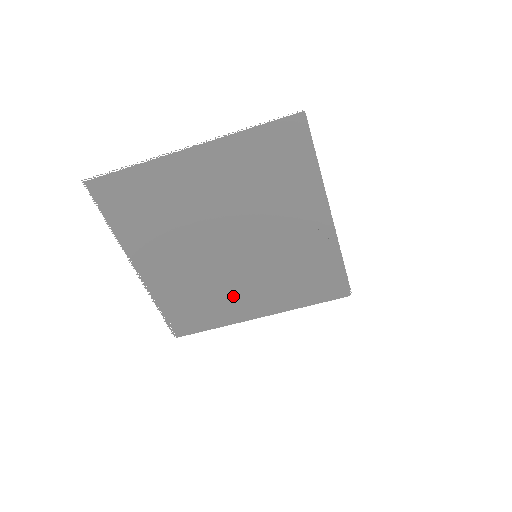
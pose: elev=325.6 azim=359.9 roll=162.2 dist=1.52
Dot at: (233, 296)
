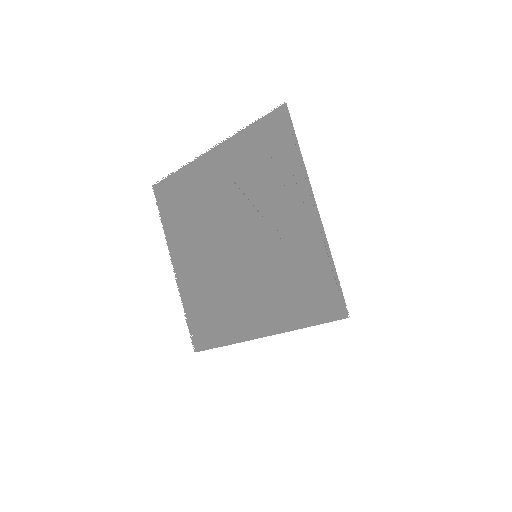
Dot at: (238, 304)
